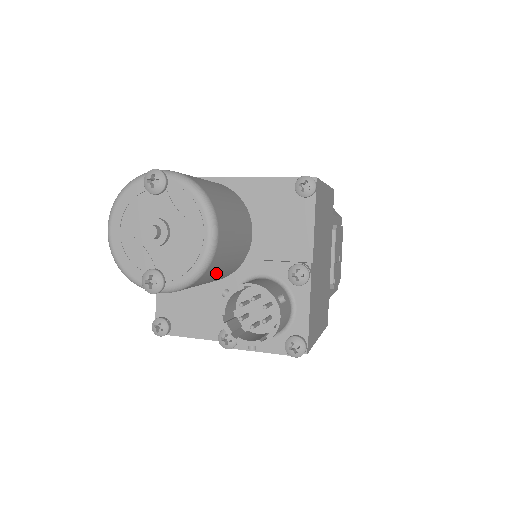
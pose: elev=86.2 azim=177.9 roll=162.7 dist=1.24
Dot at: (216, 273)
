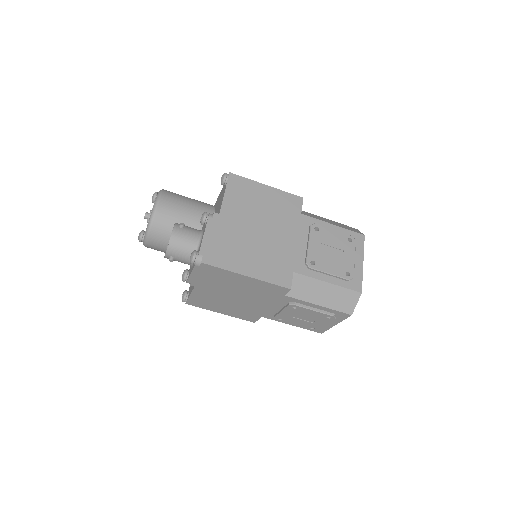
Dot at: occluded
